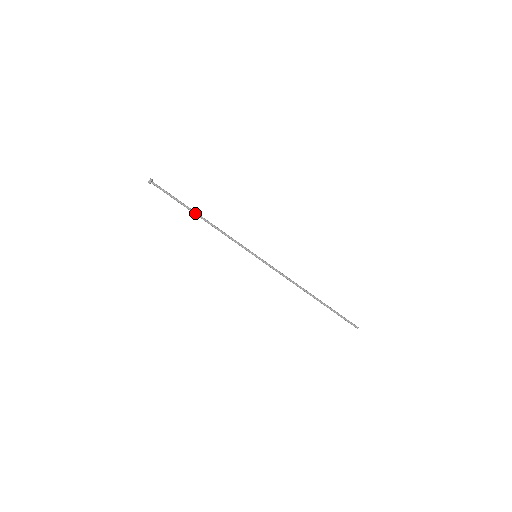
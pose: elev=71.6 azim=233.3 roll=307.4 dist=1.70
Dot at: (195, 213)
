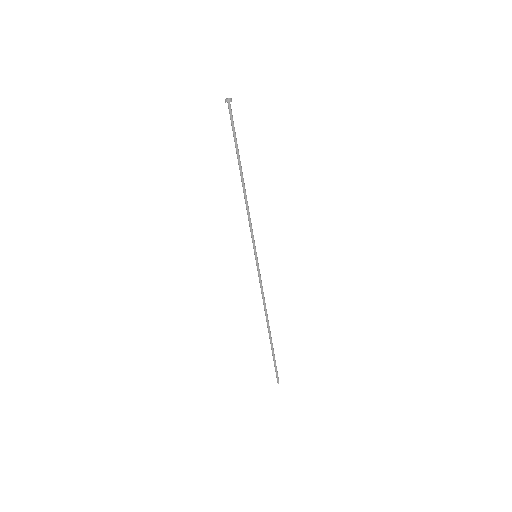
Dot at: occluded
